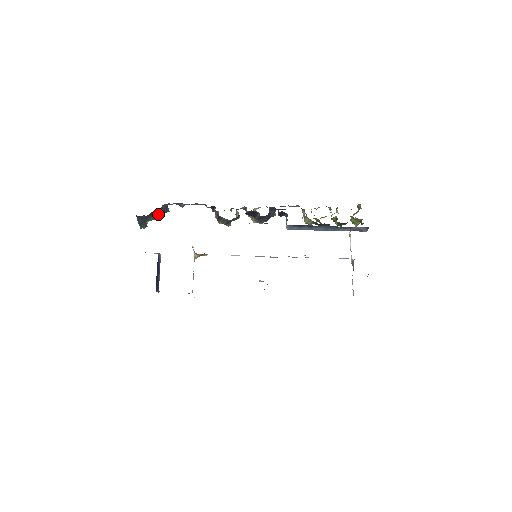
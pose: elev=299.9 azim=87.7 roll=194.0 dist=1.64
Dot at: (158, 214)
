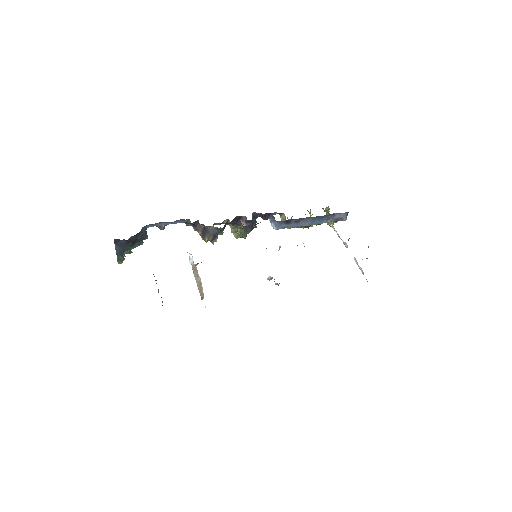
Dot at: (134, 246)
